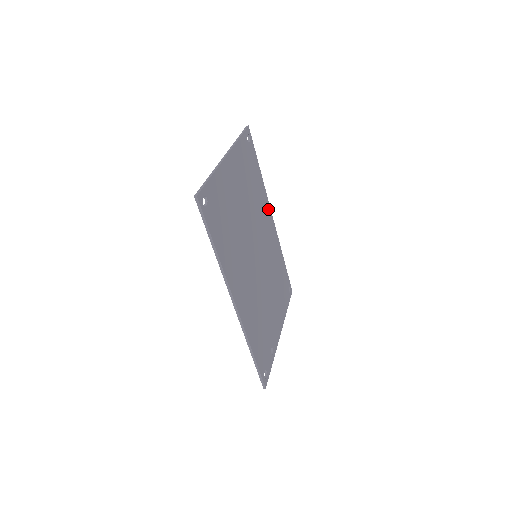
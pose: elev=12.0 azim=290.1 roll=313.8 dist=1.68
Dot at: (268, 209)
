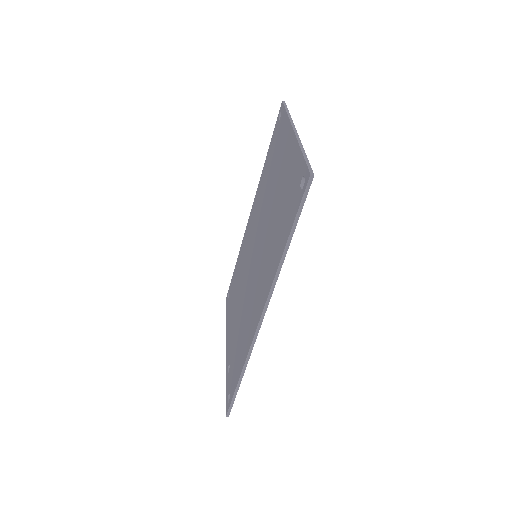
Dot at: occluded
